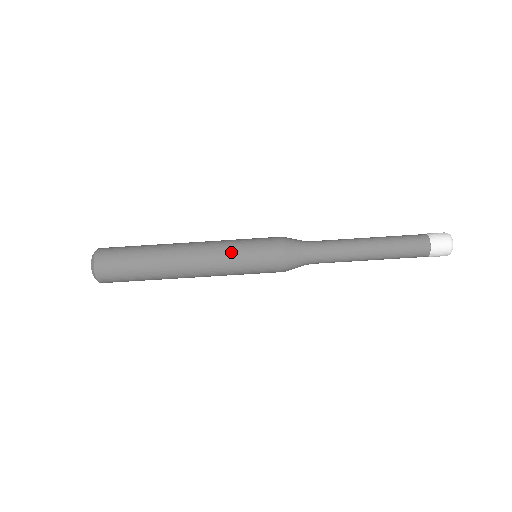
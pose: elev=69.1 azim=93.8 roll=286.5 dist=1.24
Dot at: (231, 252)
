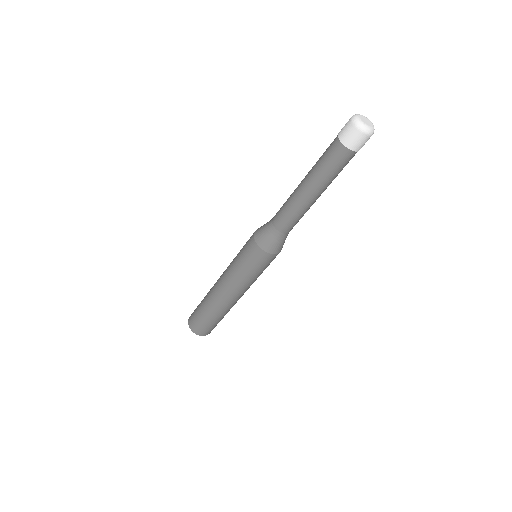
Dot at: (233, 266)
